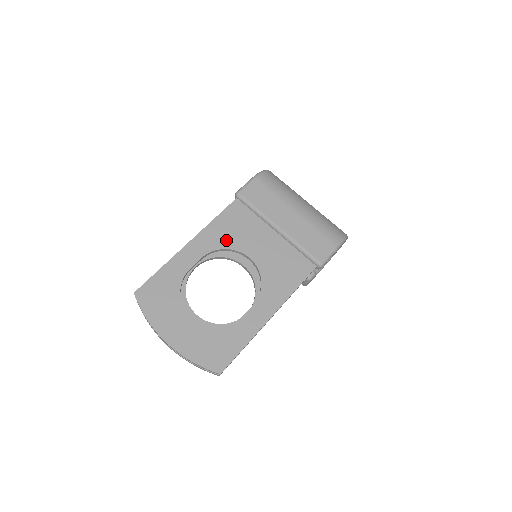
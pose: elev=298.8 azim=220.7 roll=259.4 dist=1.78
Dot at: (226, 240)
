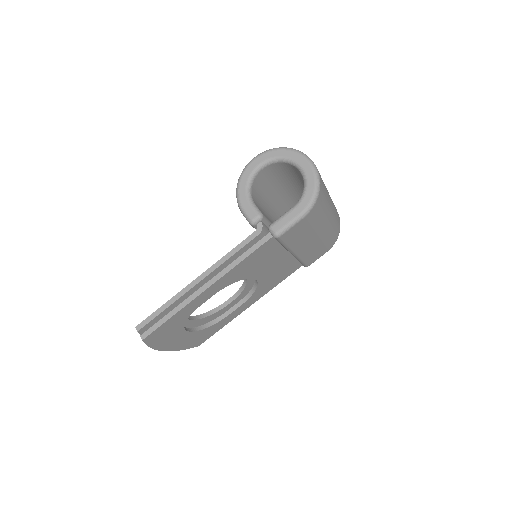
Dot at: (243, 275)
